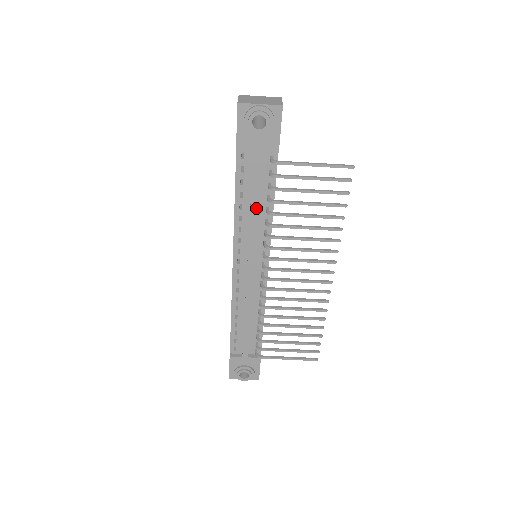
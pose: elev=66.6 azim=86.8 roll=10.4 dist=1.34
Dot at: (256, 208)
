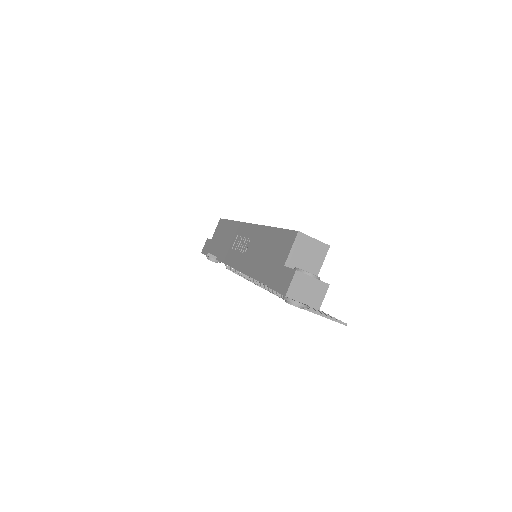
Dot at: occluded
